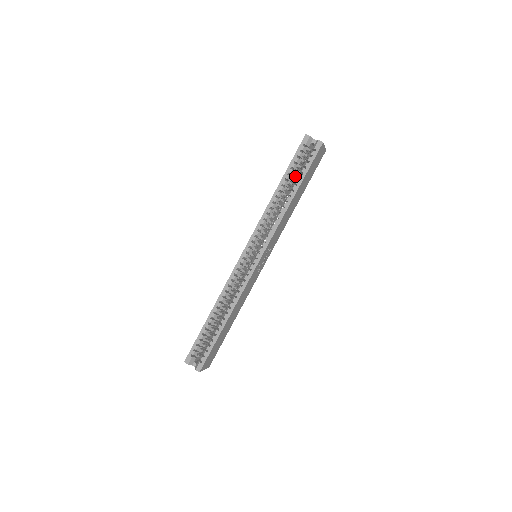
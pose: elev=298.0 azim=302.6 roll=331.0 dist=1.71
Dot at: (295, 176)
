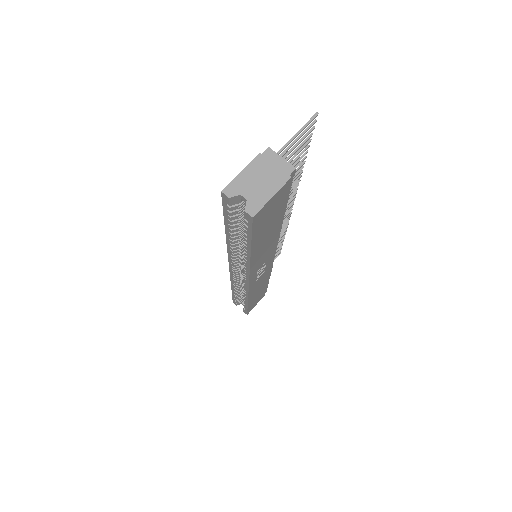
Dot at: occluded
